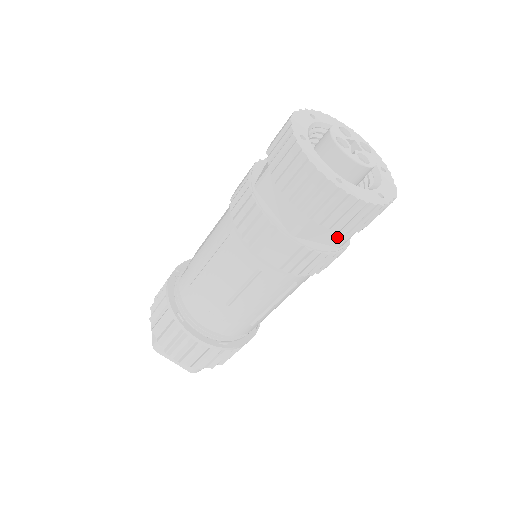
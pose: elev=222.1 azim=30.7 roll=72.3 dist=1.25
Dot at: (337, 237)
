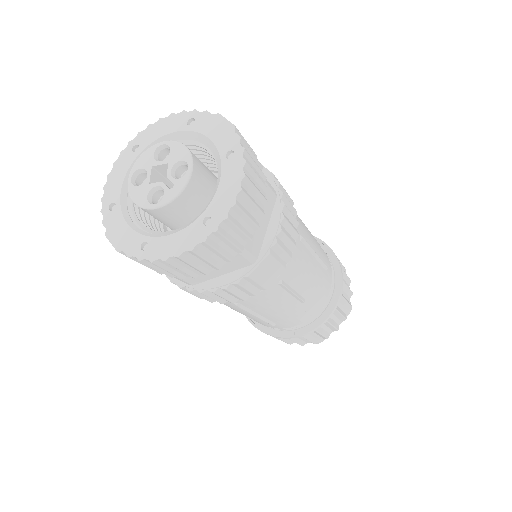
Dot at: (266, 204)
